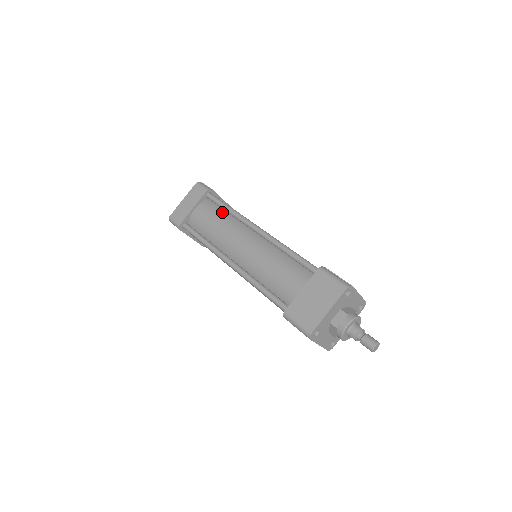
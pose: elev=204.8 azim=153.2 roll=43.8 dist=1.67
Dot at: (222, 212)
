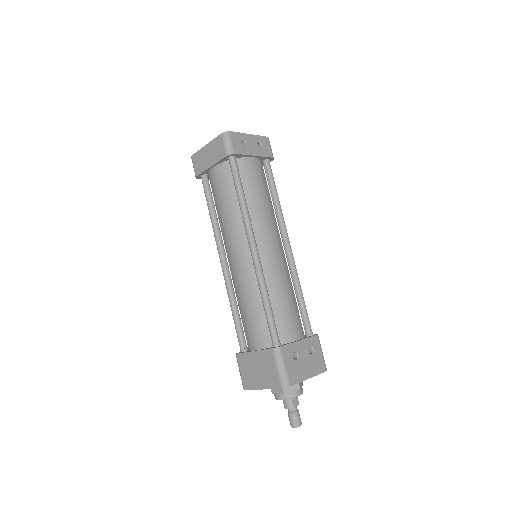
Dot at: (235, 193)
